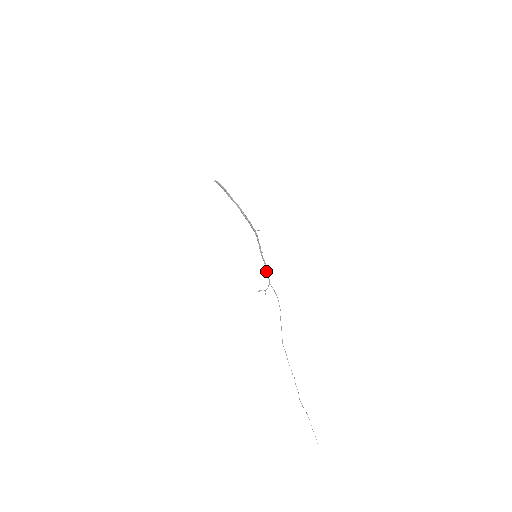
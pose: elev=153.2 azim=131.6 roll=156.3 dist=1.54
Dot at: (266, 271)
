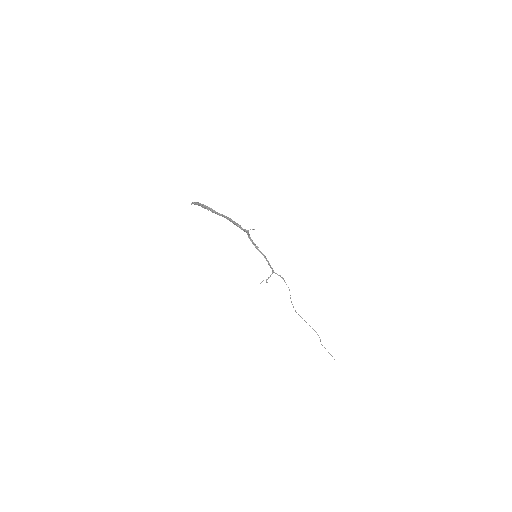
Dot at: (268, 263)
